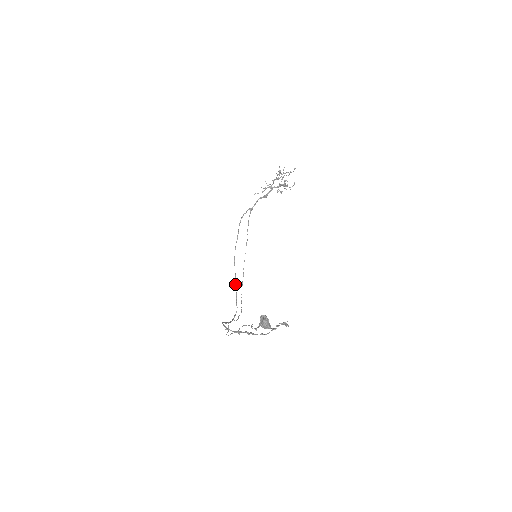
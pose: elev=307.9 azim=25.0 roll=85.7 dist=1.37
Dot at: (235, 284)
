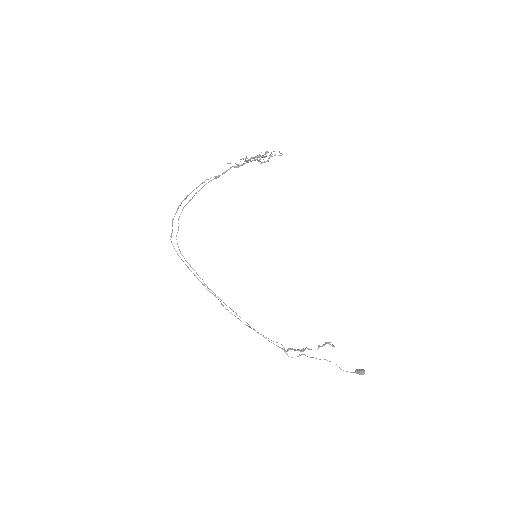
Dot at: occluded
